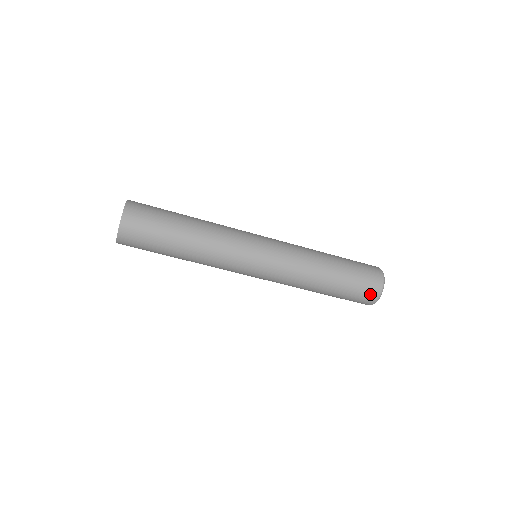
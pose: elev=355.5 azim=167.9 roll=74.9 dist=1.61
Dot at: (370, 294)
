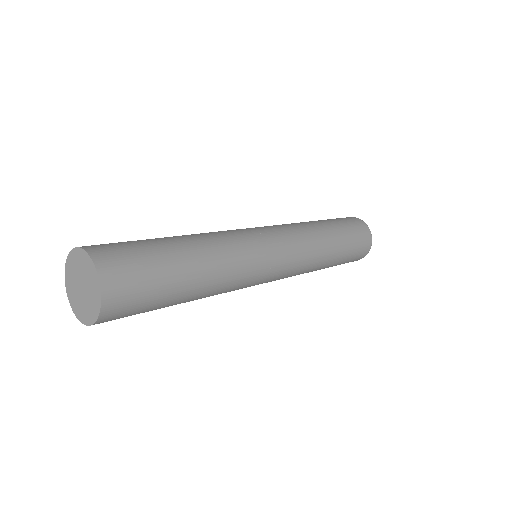
Dot at: (363, 252)
